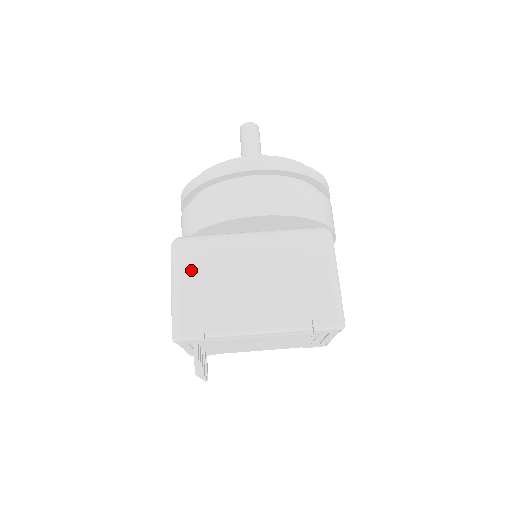
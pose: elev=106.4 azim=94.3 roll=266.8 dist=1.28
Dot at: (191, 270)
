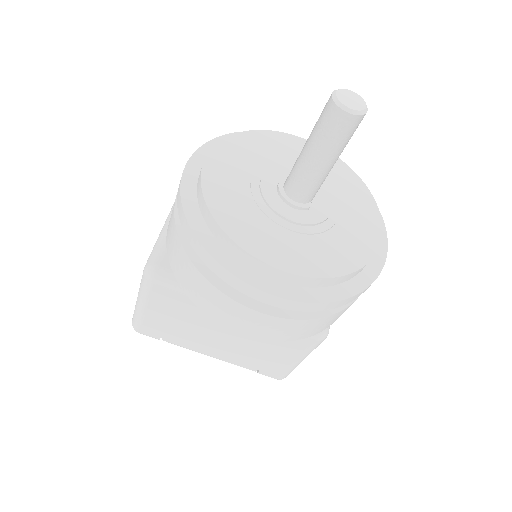
Dot at: (159, 305)
